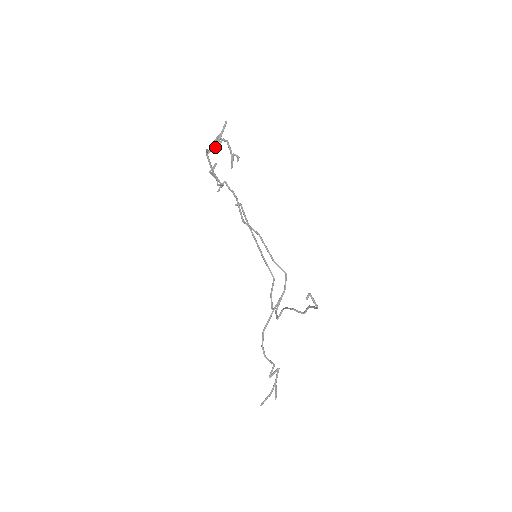
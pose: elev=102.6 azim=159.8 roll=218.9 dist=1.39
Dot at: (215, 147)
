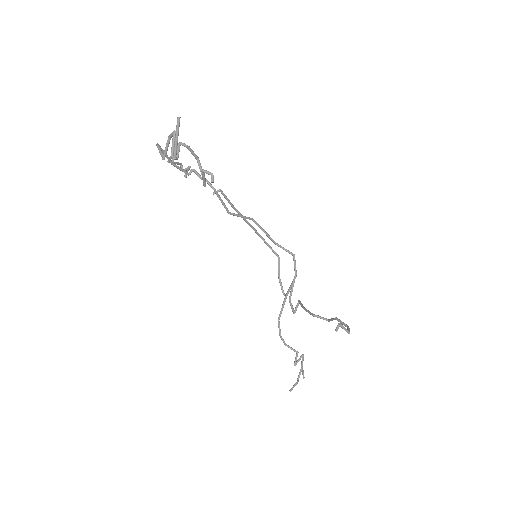
Dot at: occluded
